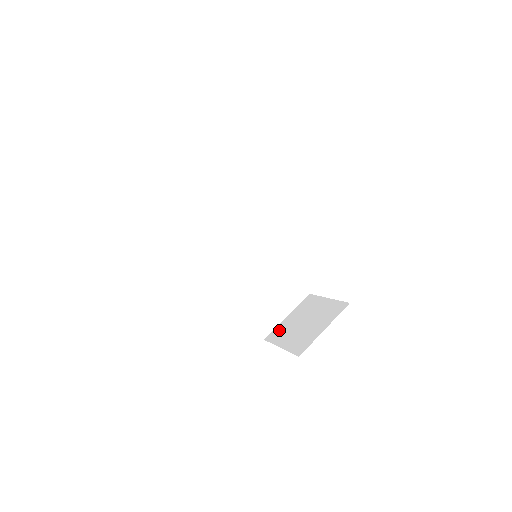
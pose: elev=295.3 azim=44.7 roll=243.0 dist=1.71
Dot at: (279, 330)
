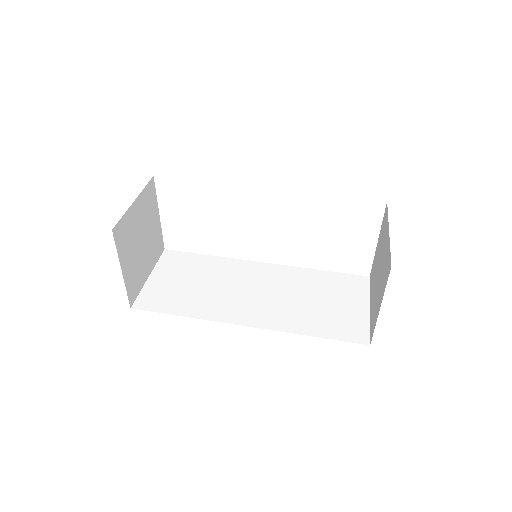
Dot at: (371, 318)
